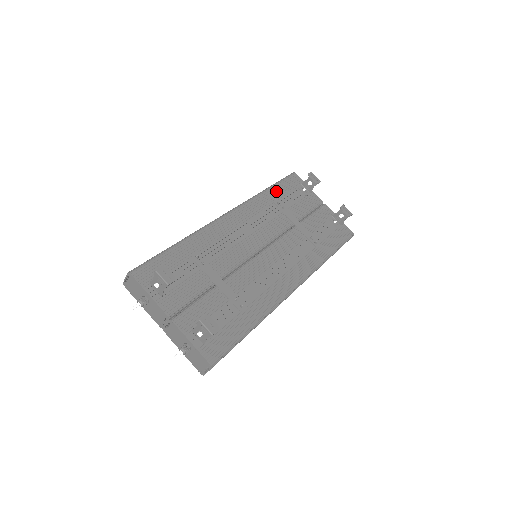
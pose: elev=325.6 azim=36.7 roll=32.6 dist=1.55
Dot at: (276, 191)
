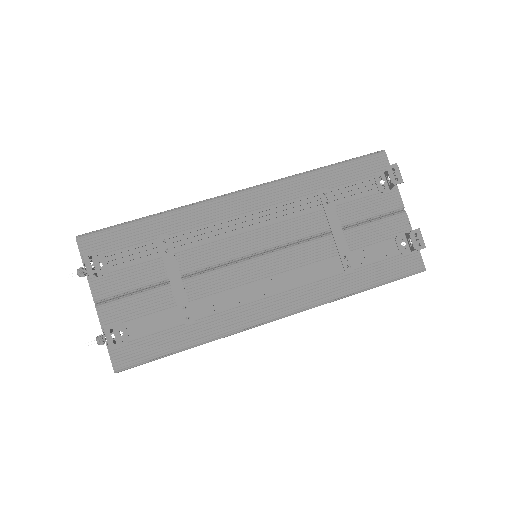
Dot at: (334, 175)
